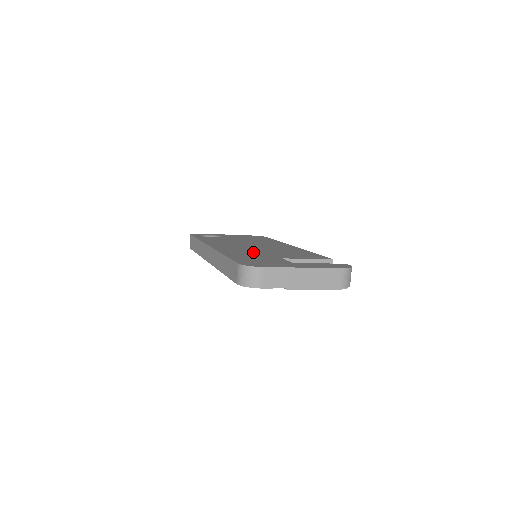
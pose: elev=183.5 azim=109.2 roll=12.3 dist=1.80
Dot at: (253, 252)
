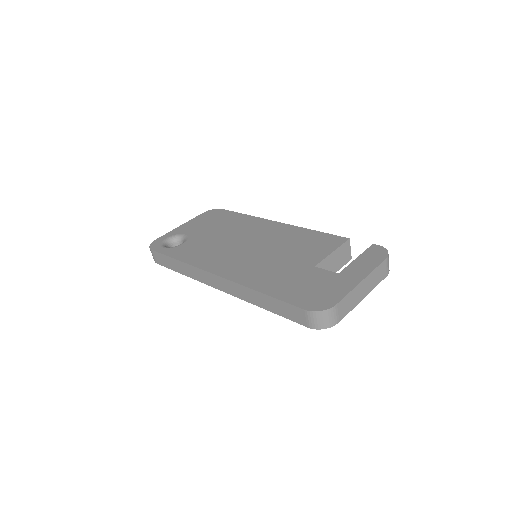
Dot at: (273, 266)
